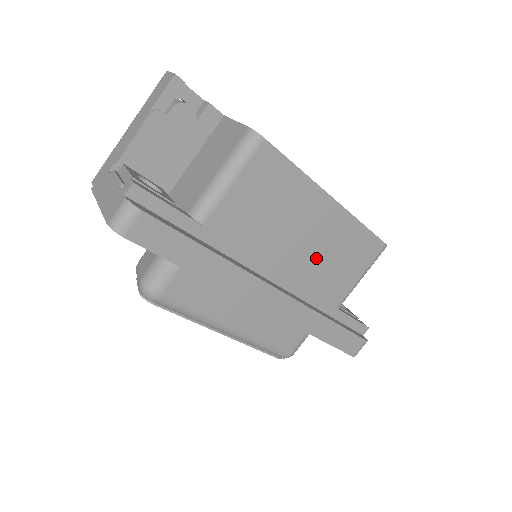
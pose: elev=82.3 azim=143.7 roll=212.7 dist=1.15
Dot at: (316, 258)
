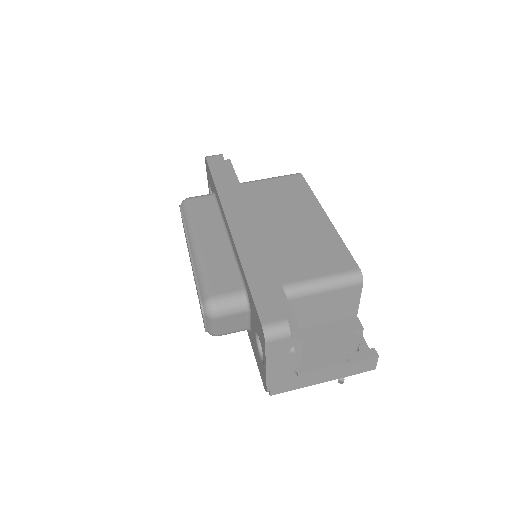
Dot at: (291, 238)
